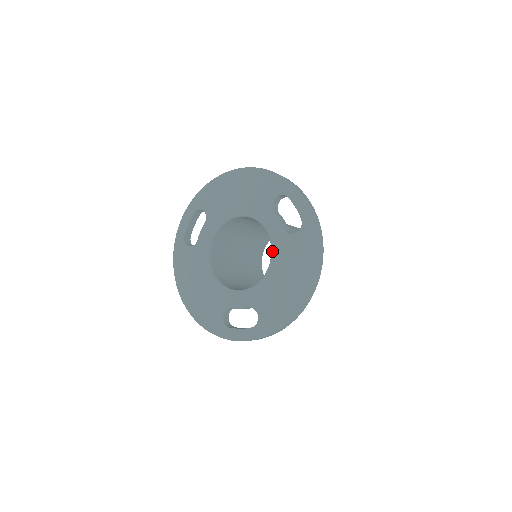
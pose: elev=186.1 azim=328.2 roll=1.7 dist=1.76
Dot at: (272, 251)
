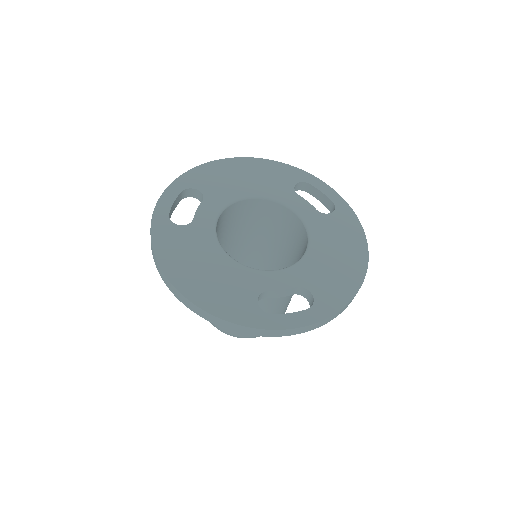
Dot at: (309, 228)
